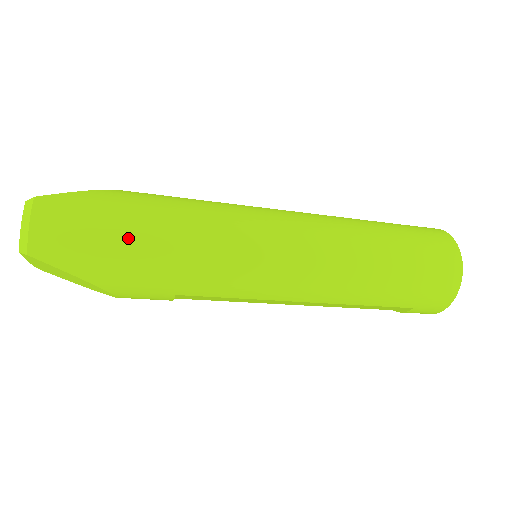
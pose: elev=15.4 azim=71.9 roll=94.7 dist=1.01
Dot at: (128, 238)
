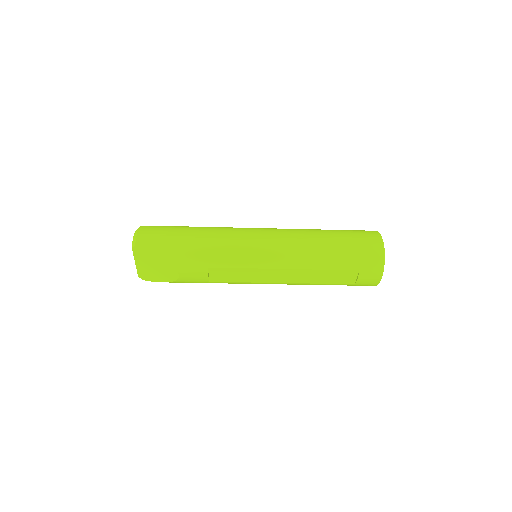
Dot at: (182, 236)
